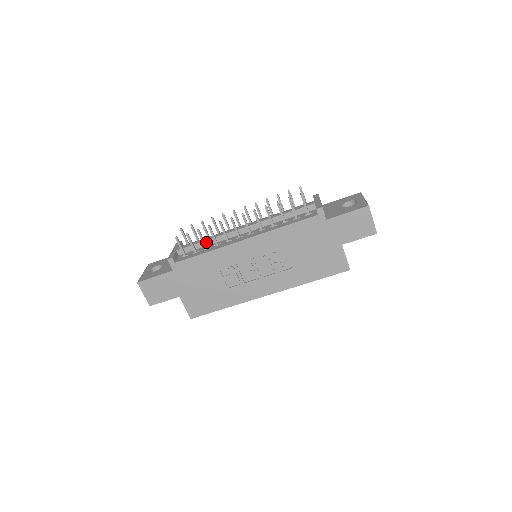
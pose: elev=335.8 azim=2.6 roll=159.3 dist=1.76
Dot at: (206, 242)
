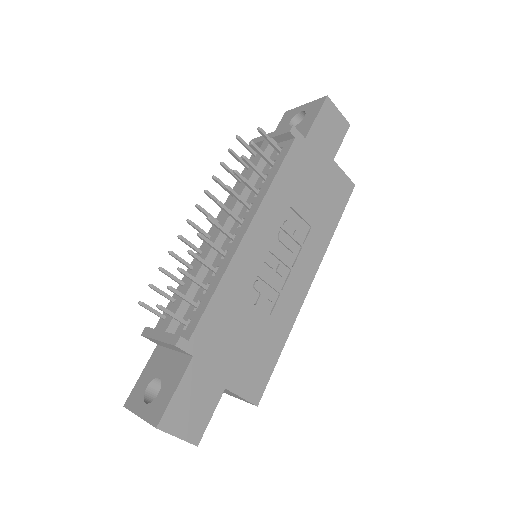
Dot at: (194, 284)
